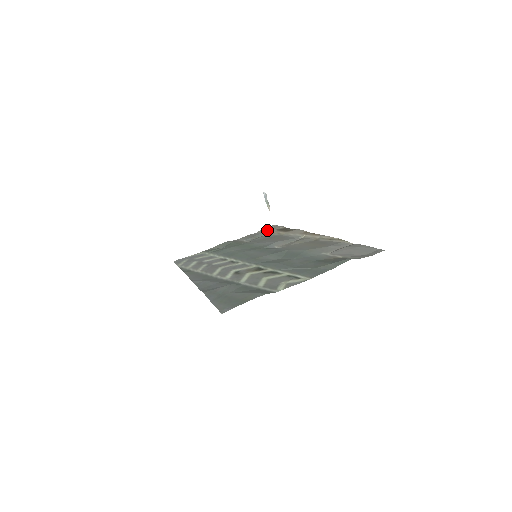
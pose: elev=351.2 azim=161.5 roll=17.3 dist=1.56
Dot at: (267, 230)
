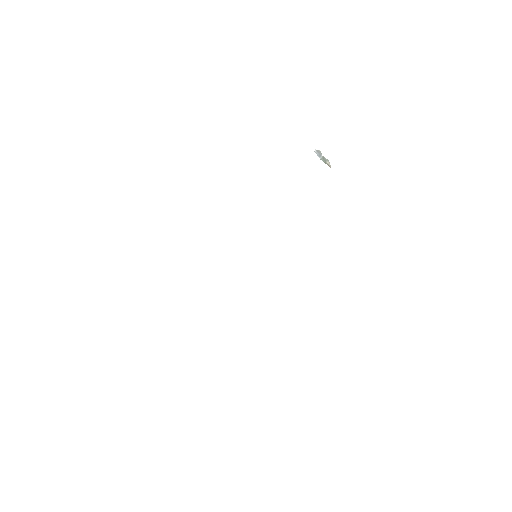
Dot at: occluded
